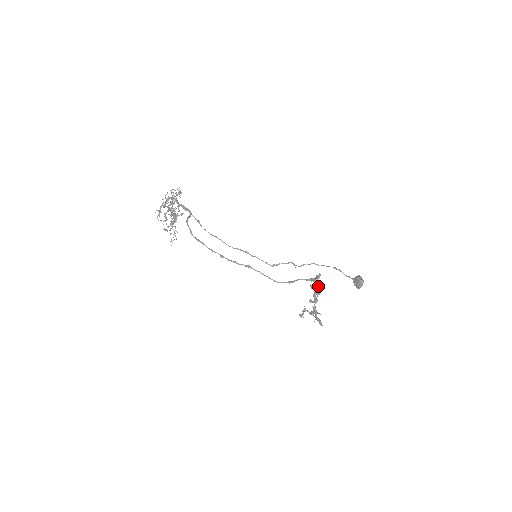
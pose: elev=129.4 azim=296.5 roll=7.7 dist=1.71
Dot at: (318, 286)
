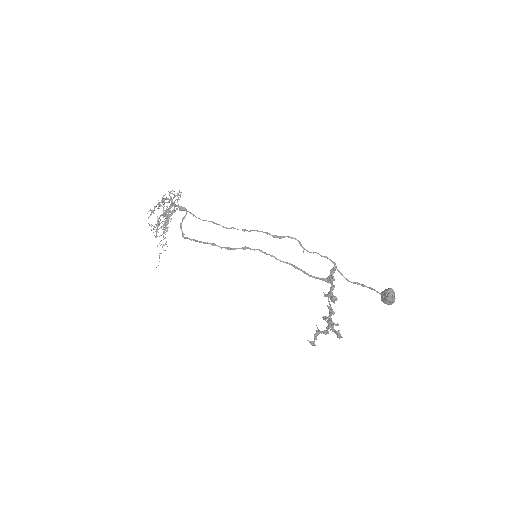
Dot at: (334, 286)
